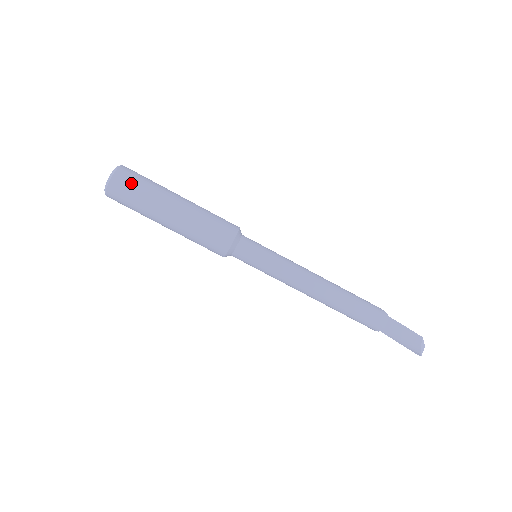
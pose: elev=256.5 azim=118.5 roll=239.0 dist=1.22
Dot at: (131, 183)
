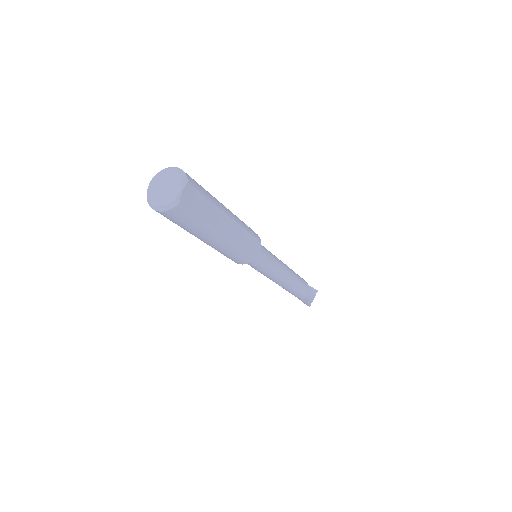
Dot at: (172, 221)
